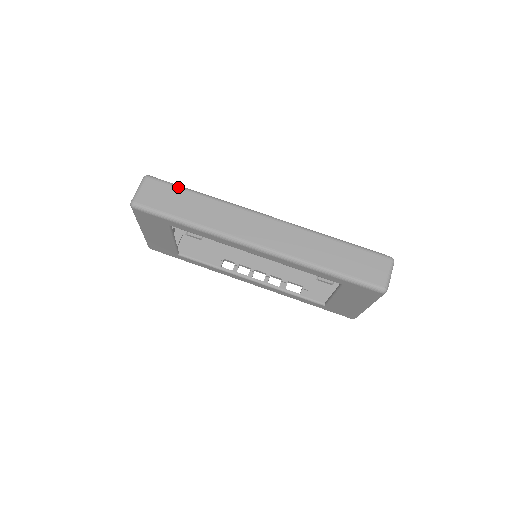
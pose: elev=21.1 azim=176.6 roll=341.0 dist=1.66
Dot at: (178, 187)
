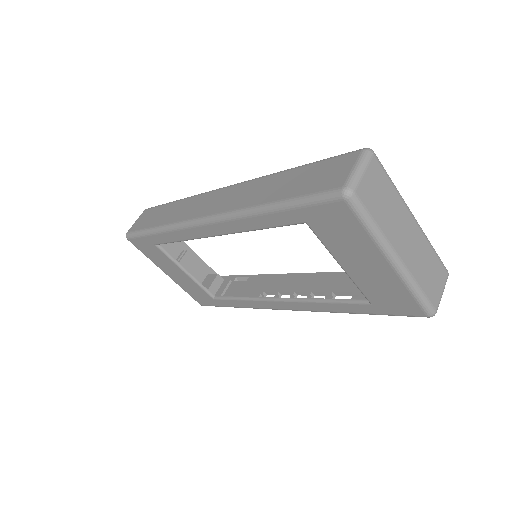
Dot at: (162, 205)
